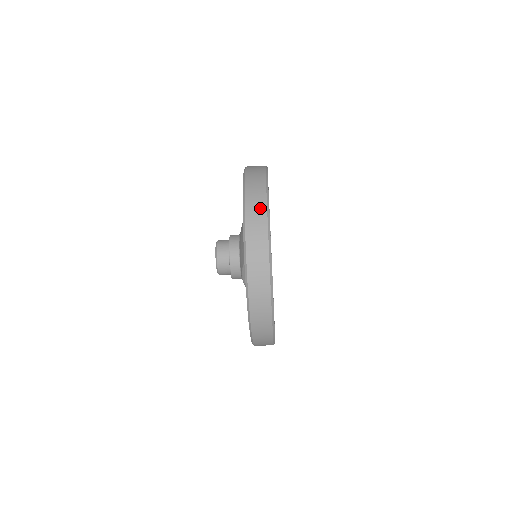
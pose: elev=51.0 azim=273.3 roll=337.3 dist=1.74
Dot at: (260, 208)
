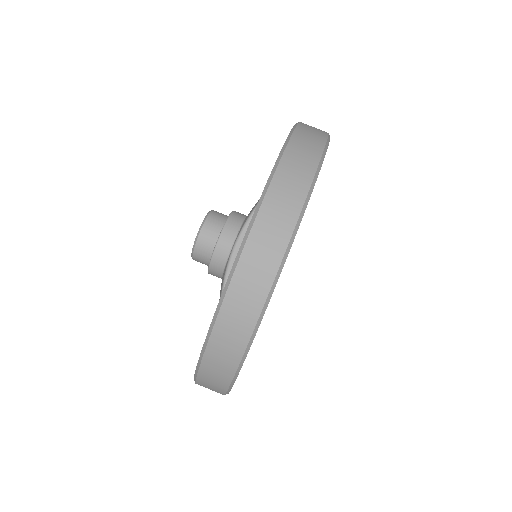
Dot at: occluded
